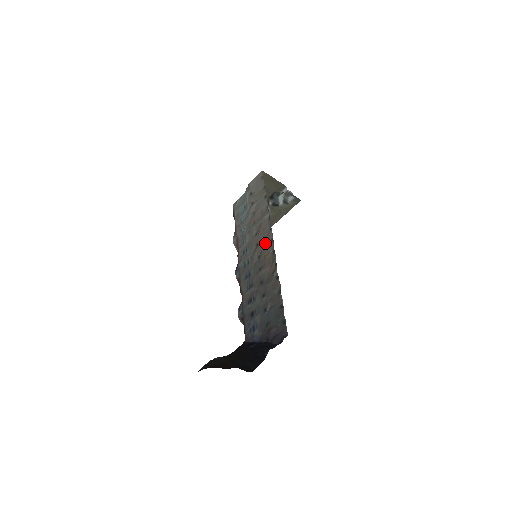
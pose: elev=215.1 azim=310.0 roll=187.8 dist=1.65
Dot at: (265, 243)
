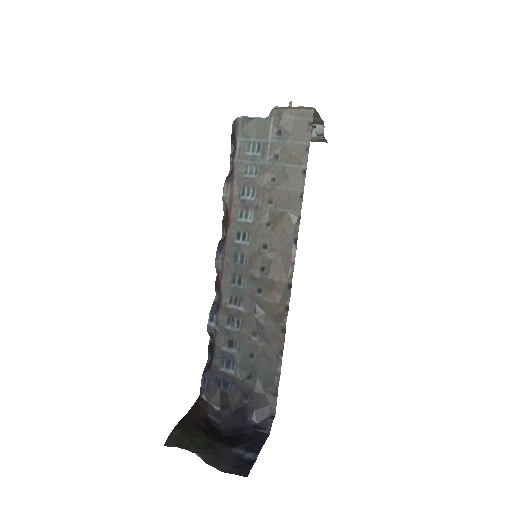
Dot at: (279, 257)
